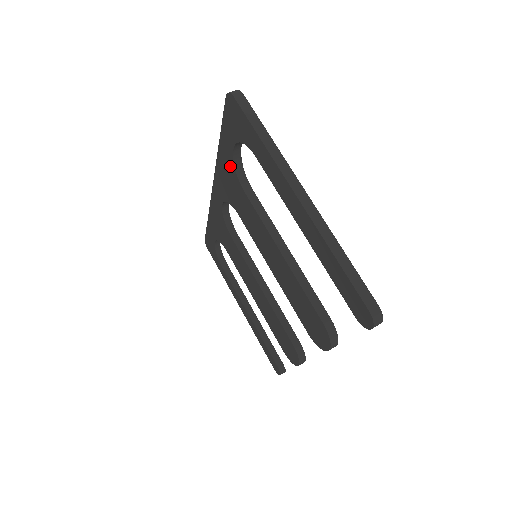
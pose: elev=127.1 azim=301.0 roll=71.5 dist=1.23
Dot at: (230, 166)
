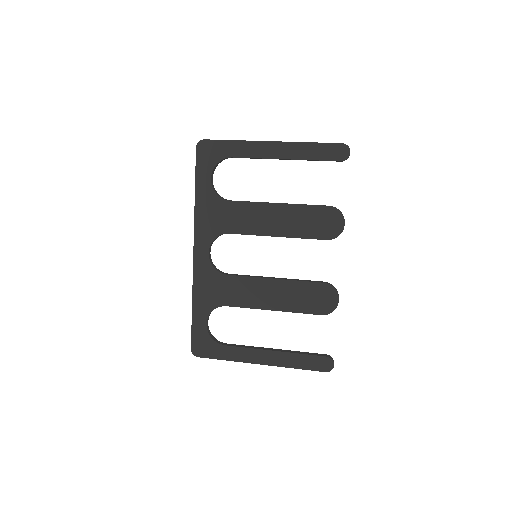
Dot at: (211, 198)
